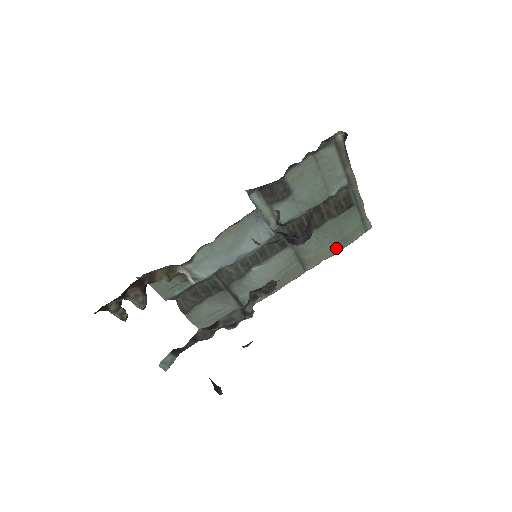
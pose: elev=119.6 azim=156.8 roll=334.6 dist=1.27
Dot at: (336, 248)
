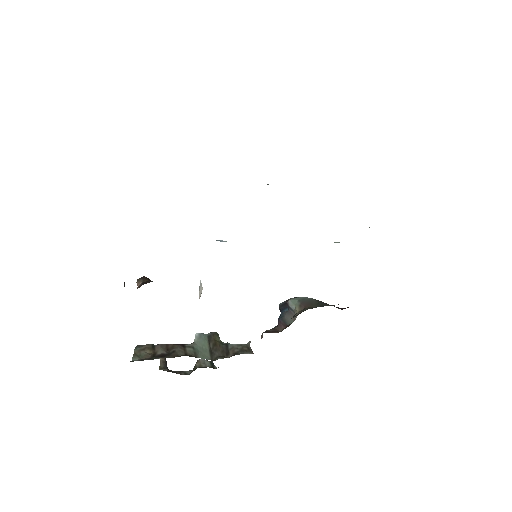
Dot at: occluded
